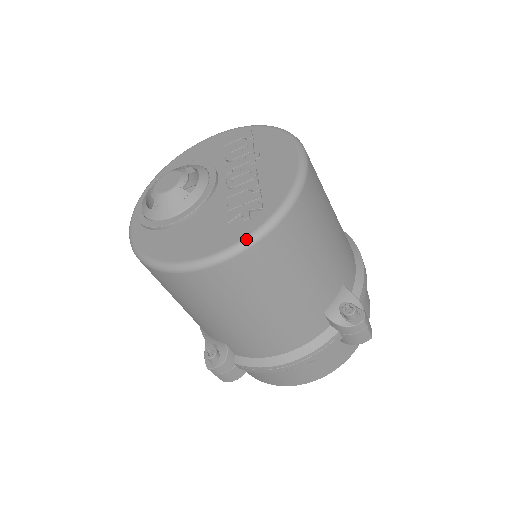
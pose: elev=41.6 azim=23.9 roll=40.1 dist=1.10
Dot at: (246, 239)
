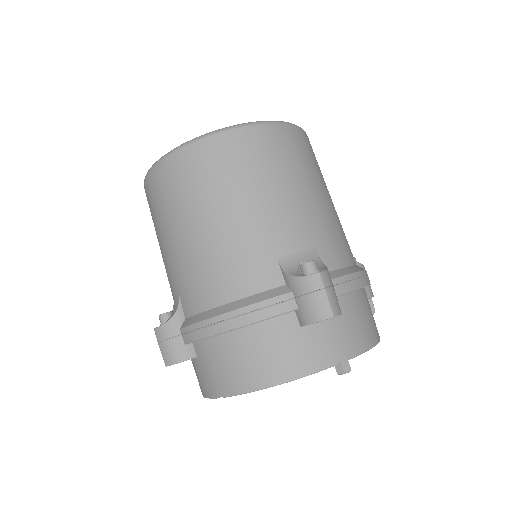
Dot at: (209, 132)
